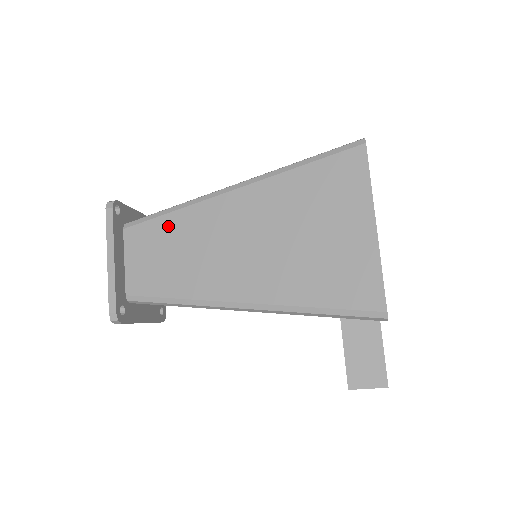
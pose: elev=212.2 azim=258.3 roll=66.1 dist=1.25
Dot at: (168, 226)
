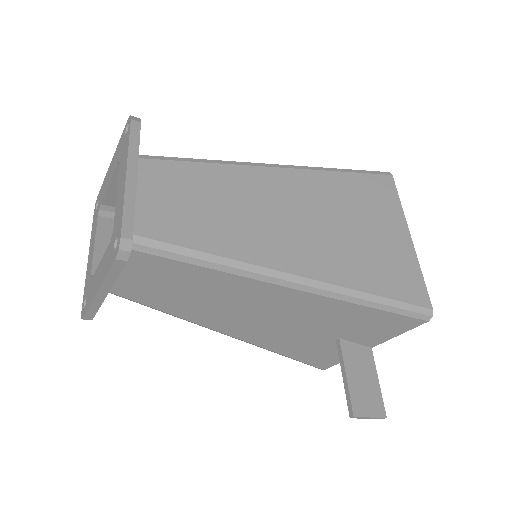
Dot at: (200, 174)
